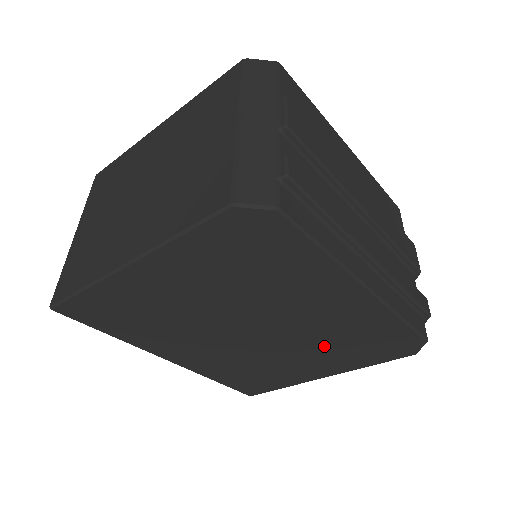
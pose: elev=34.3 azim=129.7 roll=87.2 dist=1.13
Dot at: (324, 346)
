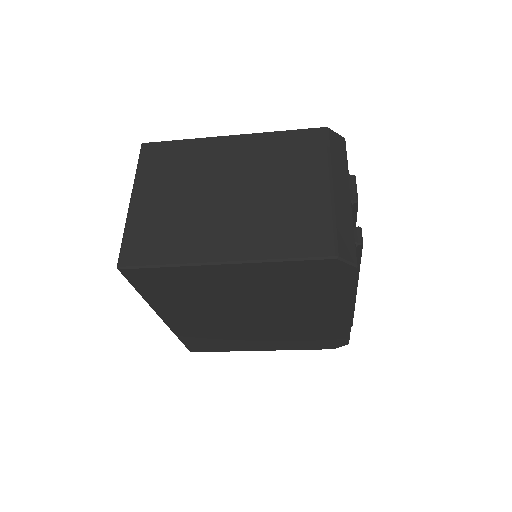
Dot at: (287, 334)
